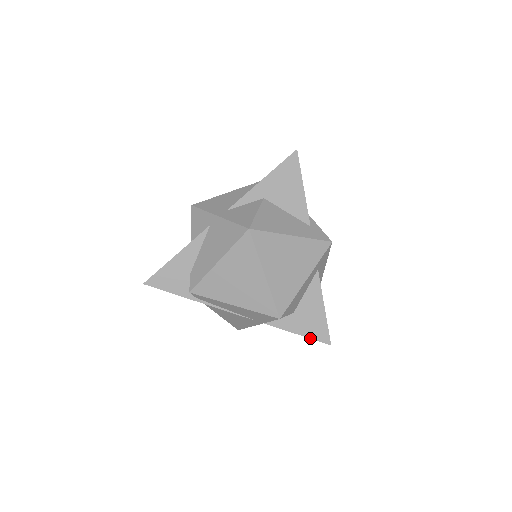
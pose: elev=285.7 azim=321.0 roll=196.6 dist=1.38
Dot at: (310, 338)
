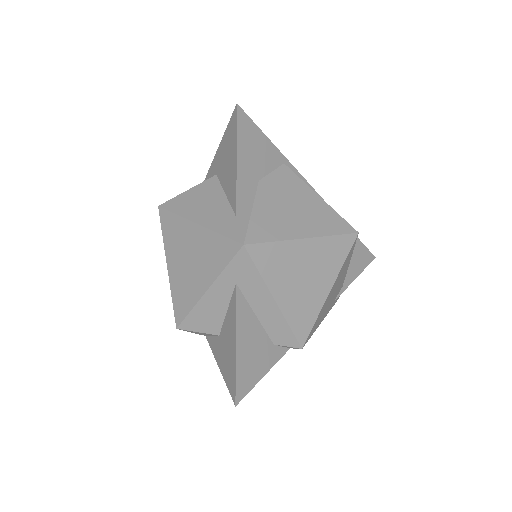
Dot at: (225, 381)
